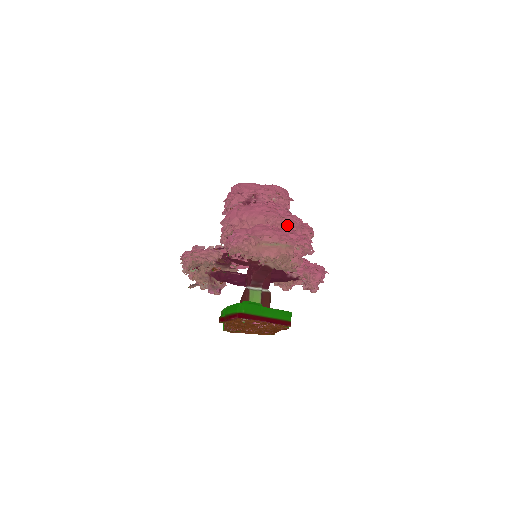
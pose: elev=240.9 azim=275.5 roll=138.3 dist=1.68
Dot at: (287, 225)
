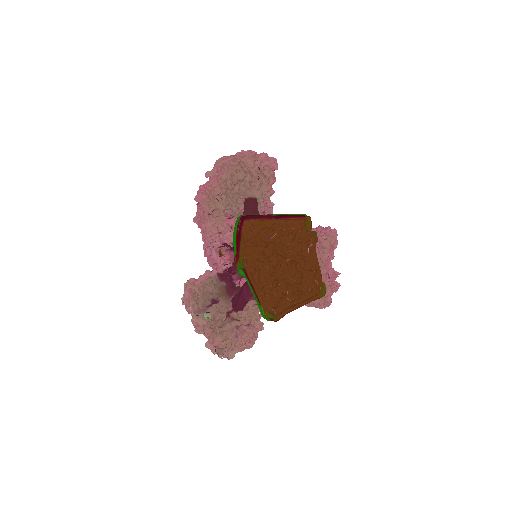
Dot at: occluded
